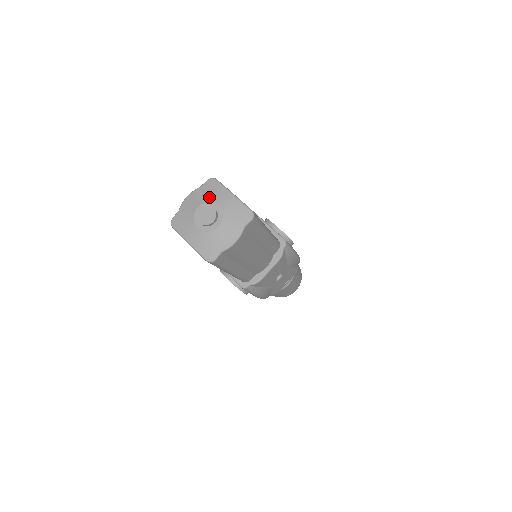
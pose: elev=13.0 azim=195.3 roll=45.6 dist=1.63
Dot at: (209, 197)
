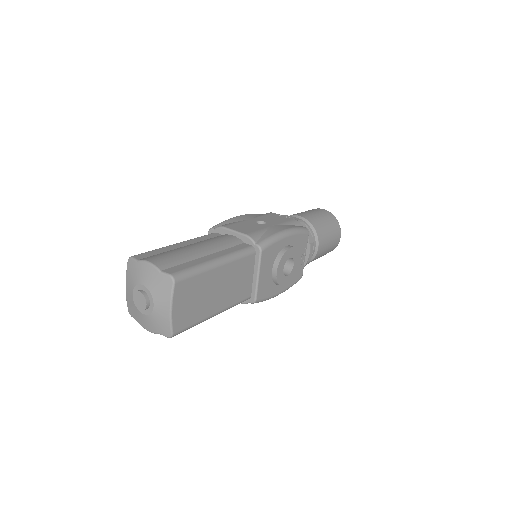
Dot at: (154, 291)
